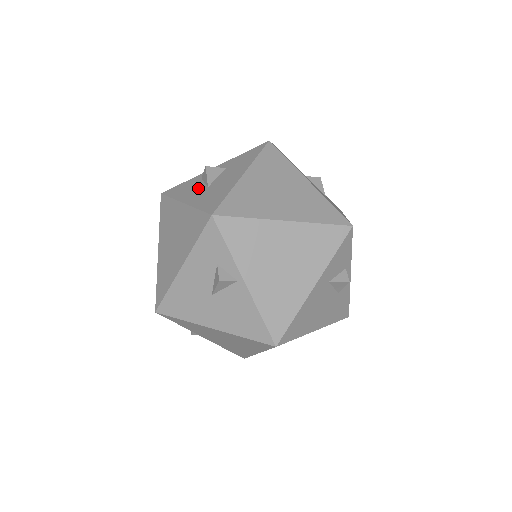
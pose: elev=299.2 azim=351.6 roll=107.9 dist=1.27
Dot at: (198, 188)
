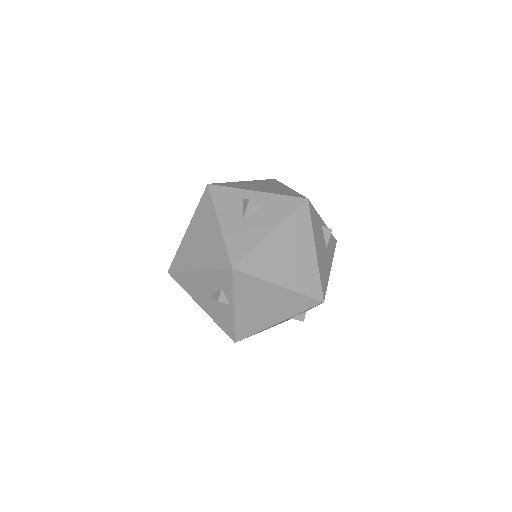
Dot at: (236, 213)
